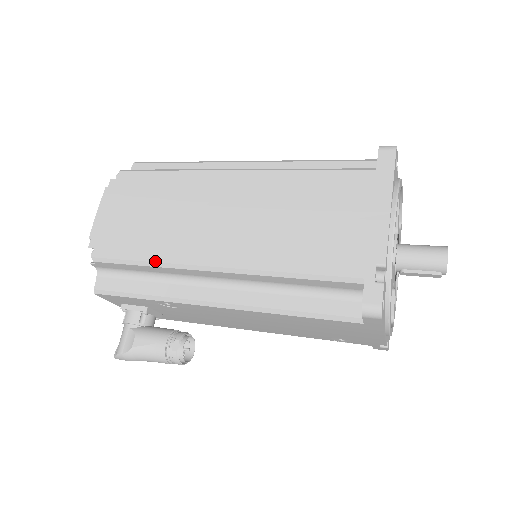
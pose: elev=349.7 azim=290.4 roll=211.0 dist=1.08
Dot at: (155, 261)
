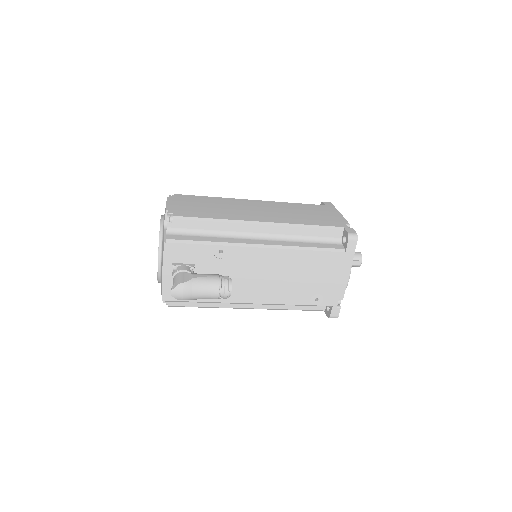
Dot at: (222, 219)
